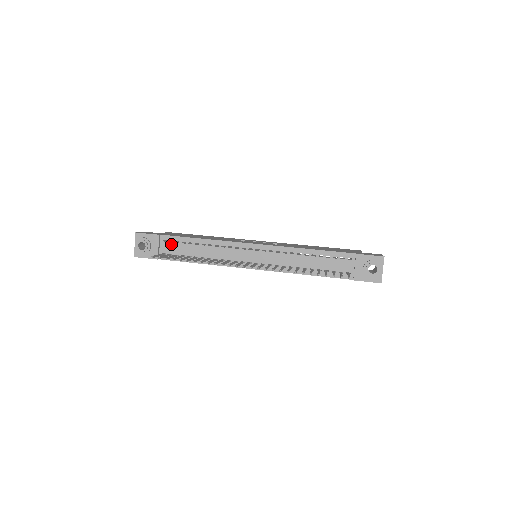
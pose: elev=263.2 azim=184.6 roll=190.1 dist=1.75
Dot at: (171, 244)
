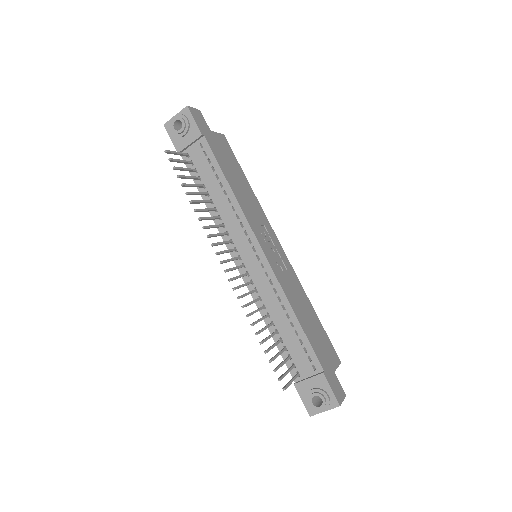
Dot at: (203, 155)
